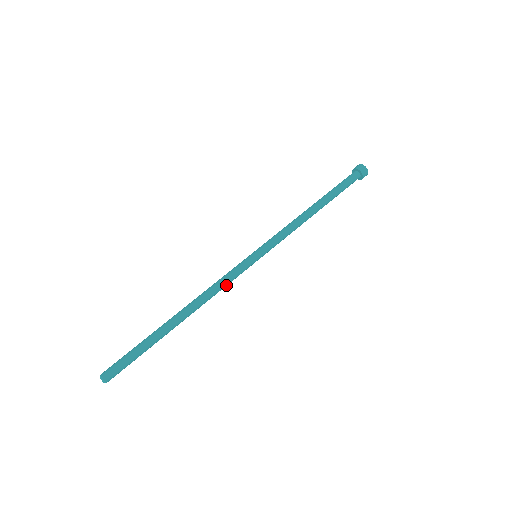
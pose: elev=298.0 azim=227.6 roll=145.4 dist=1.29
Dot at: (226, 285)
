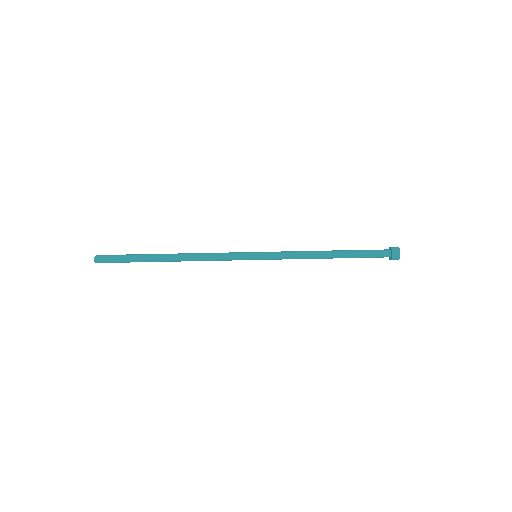
Dot at: (218, 260)
